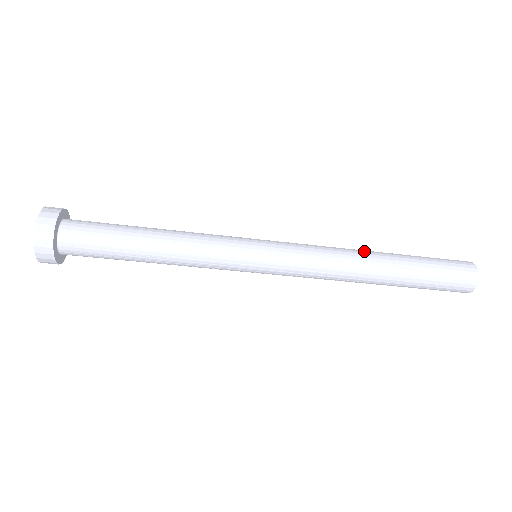
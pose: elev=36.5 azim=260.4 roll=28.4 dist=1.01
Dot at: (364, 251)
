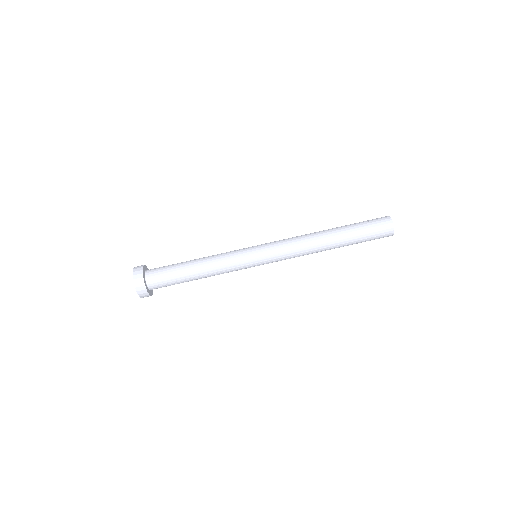
Dot at: (318, 232)
